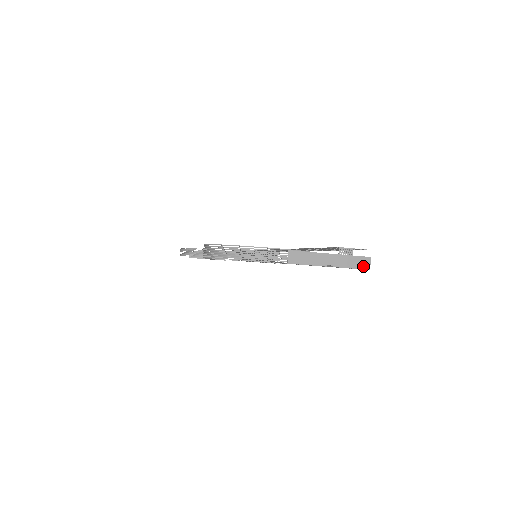
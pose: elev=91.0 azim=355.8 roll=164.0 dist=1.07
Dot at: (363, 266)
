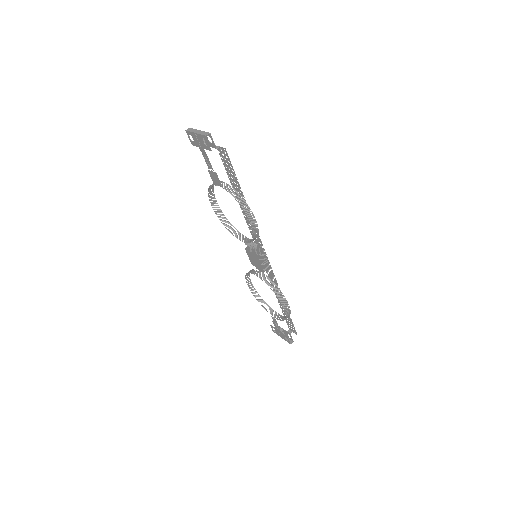
Dot at: (205, 134)
